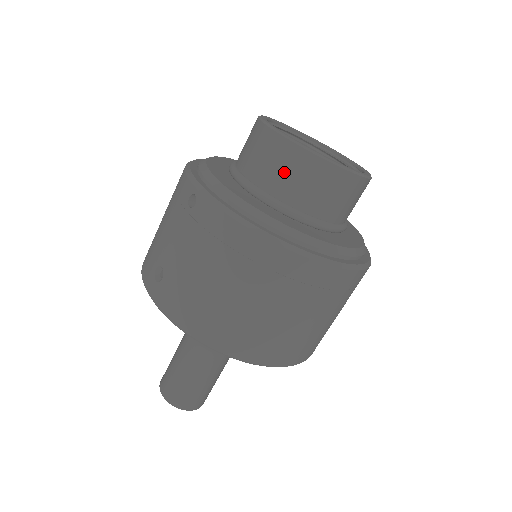
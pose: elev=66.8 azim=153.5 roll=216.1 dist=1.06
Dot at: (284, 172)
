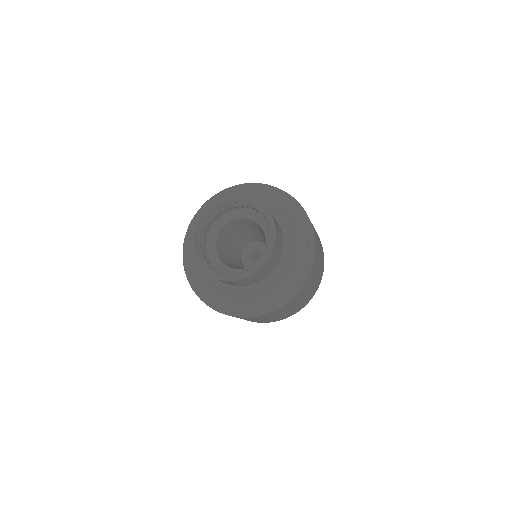
Dot at: occluded
